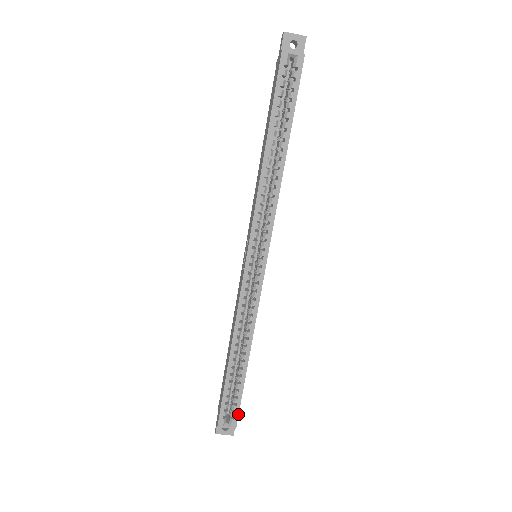
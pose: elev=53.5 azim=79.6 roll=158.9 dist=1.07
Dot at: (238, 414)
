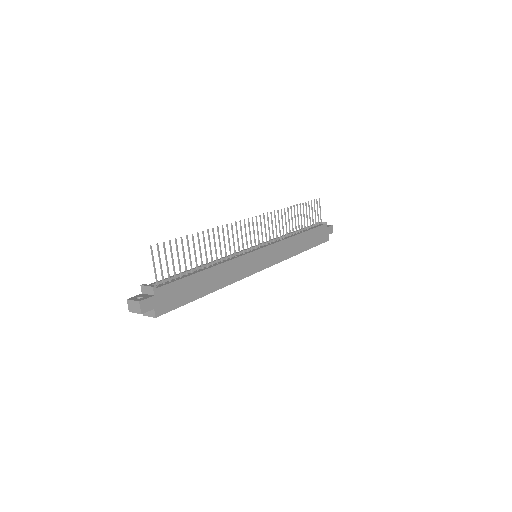
Dot at: occluded
